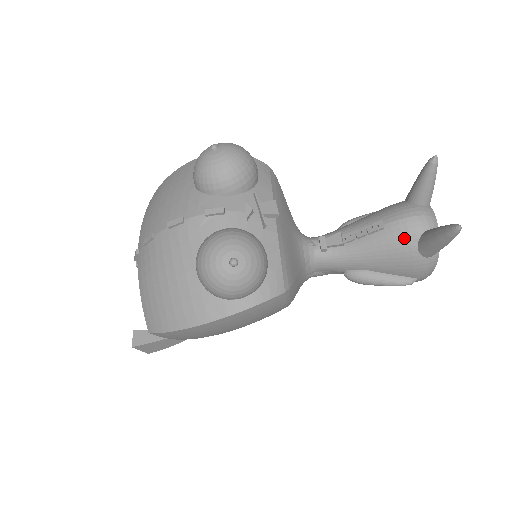
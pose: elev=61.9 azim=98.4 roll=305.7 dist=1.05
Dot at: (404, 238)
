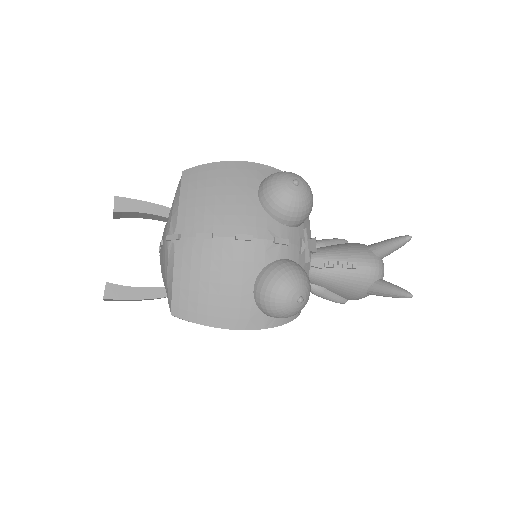
Dot at: (365, 280)
